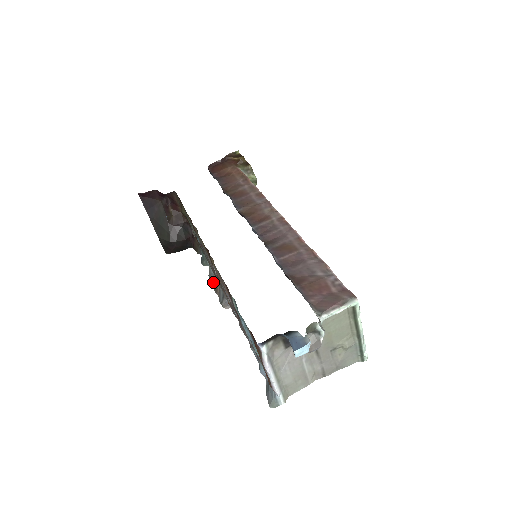
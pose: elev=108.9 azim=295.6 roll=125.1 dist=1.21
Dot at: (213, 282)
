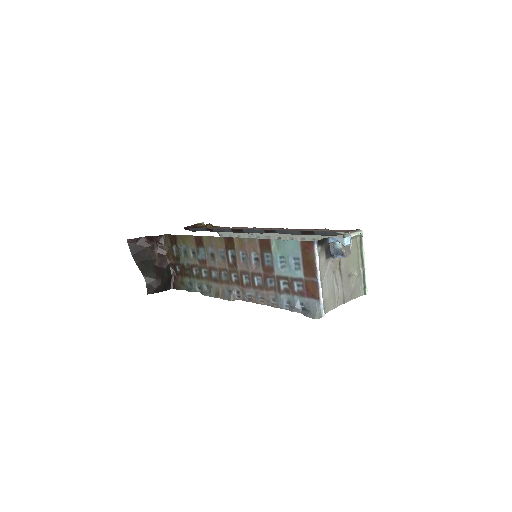
Dot at: (212, 291)
